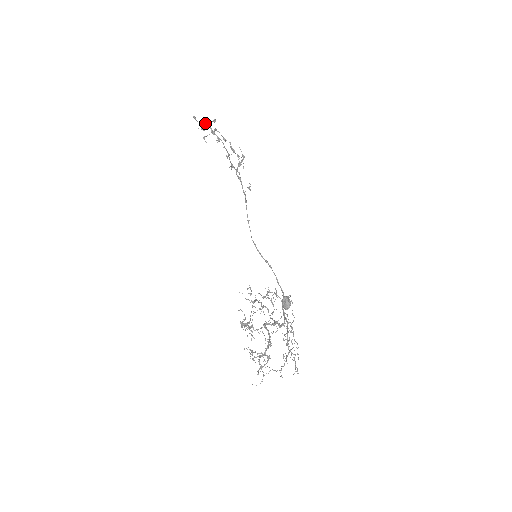
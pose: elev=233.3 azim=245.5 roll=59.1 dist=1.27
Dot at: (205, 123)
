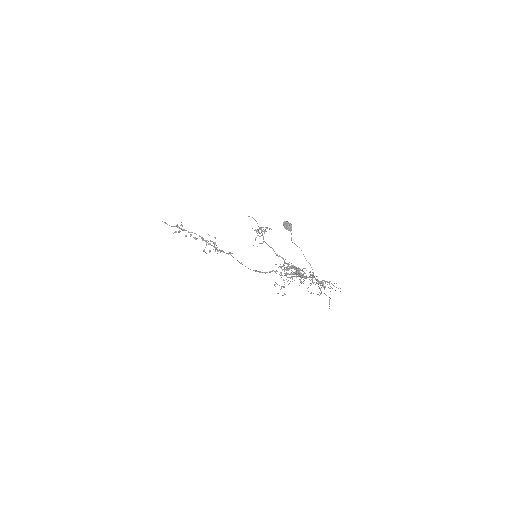
Dot at: (175, 226)
